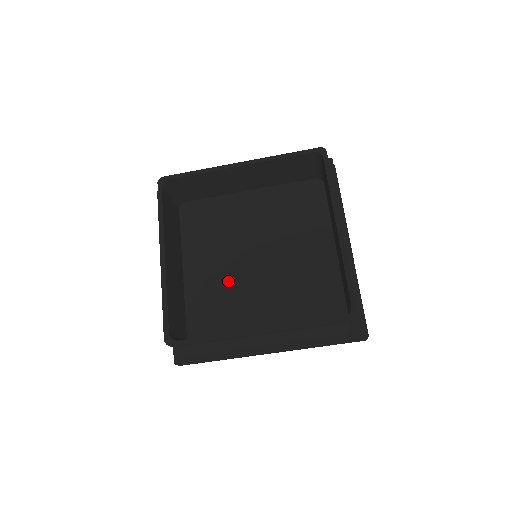
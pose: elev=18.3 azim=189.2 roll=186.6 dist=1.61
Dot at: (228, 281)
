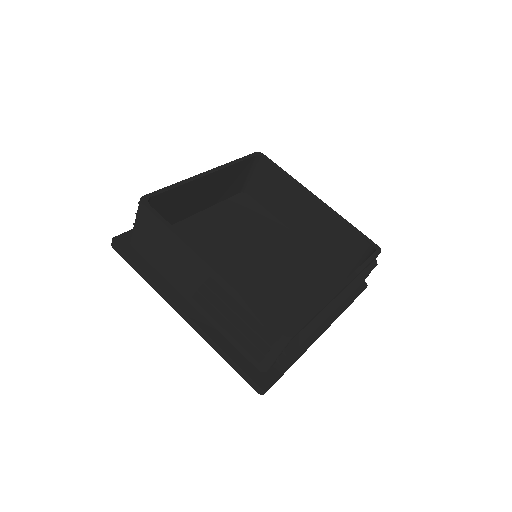
Dot at: (216, 249)
